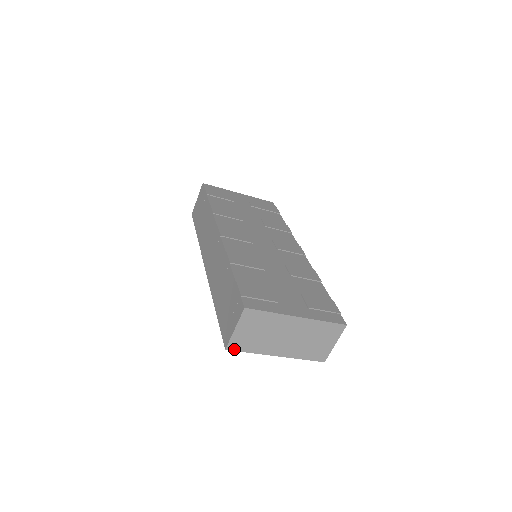
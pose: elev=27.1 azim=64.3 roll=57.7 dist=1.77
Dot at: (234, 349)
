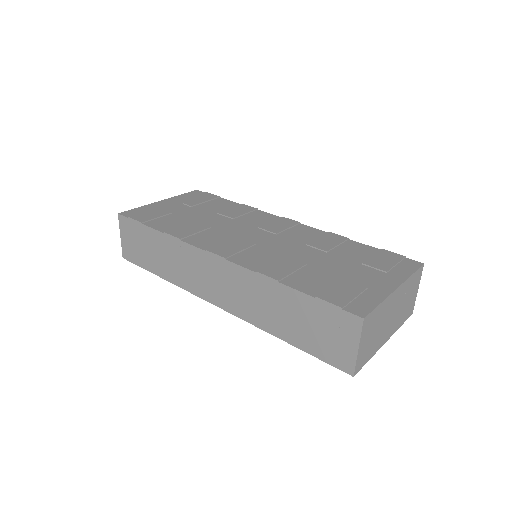
Dot at: (359, 369)
